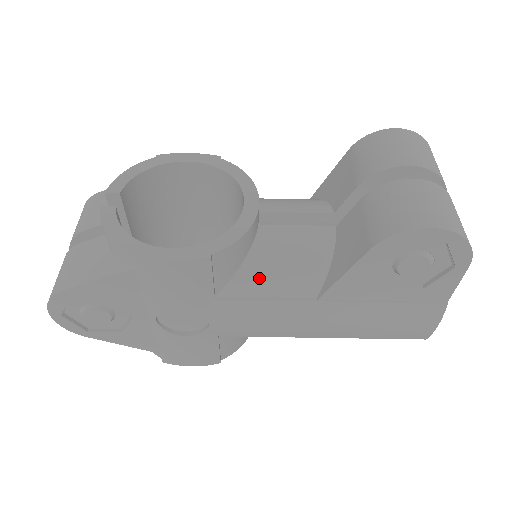
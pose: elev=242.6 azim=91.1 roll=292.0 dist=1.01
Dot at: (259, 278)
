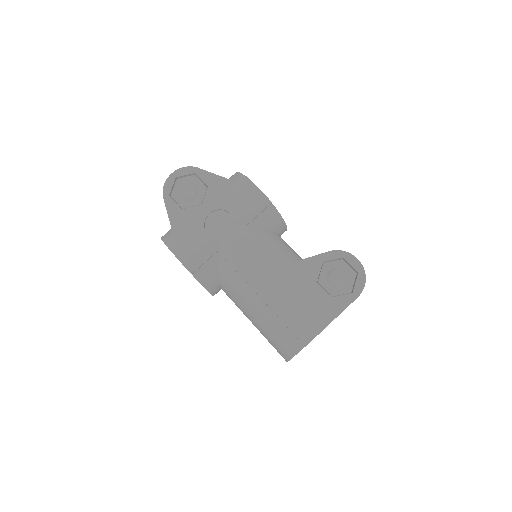
Dot at: (269, 238)
